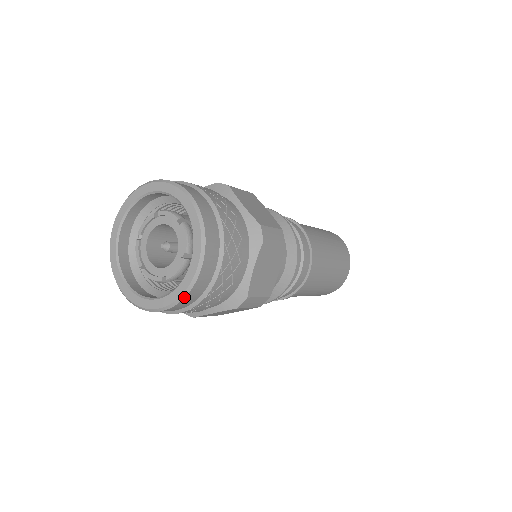
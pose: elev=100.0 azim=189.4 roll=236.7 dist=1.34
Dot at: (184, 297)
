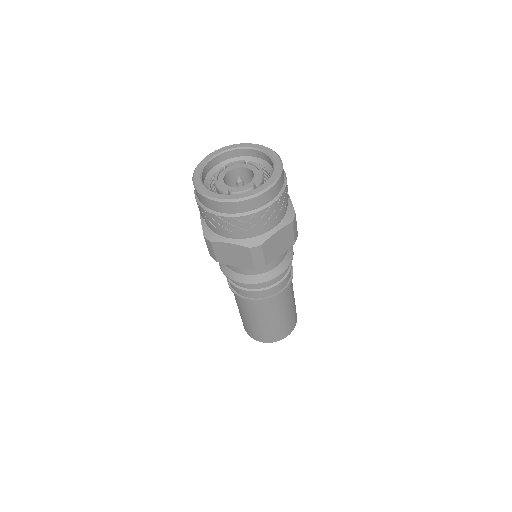
Dot at: (280, 176)
